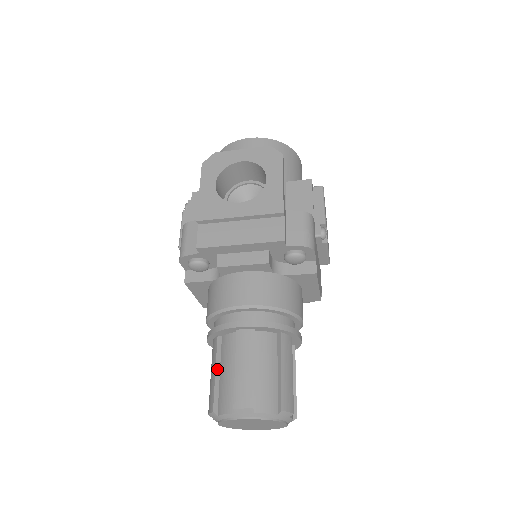
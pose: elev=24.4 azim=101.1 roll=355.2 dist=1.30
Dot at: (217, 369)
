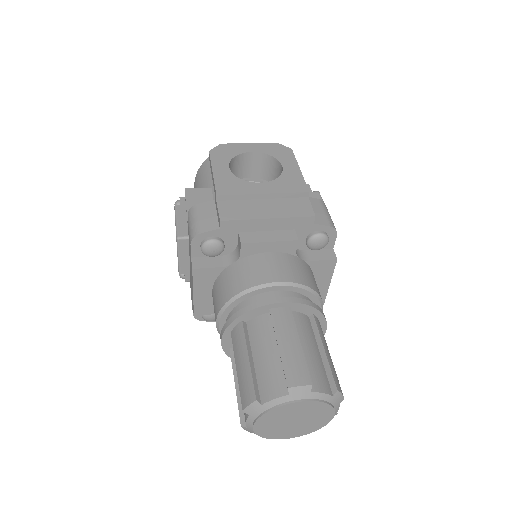
Dot at: (249, 355)
